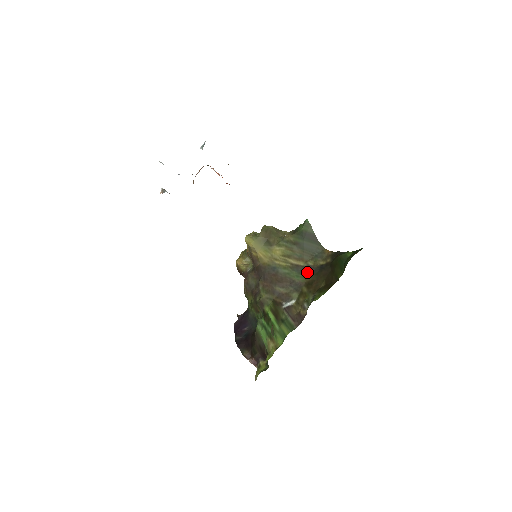
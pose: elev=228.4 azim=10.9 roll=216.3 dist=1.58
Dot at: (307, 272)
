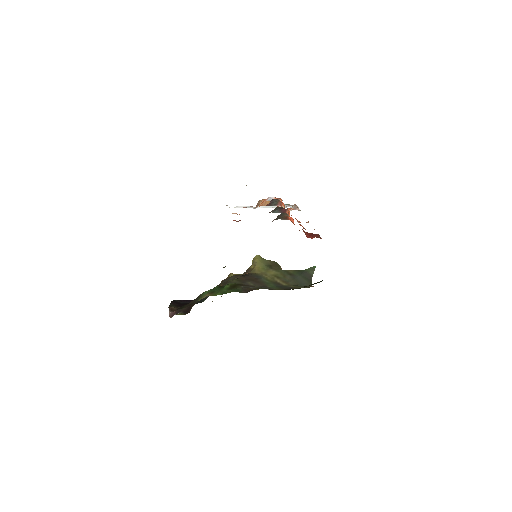
Dot at: (284, 288)
